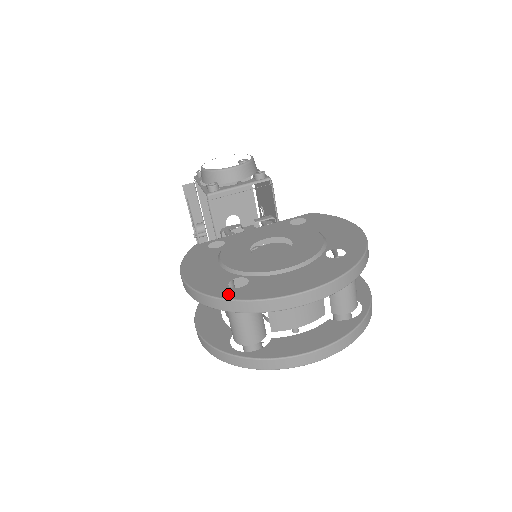
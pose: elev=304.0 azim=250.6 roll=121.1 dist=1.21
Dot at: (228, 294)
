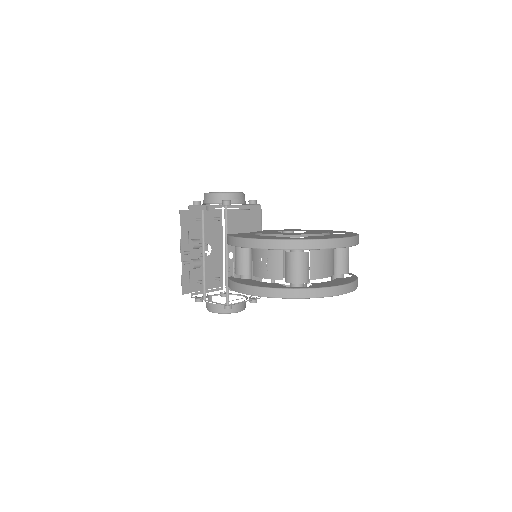
Dot at: (300, 238)
